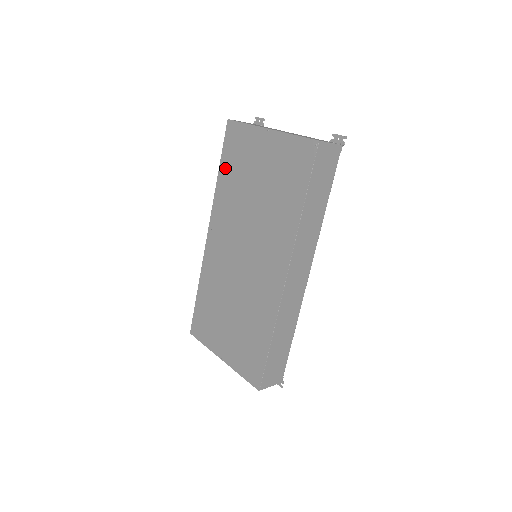
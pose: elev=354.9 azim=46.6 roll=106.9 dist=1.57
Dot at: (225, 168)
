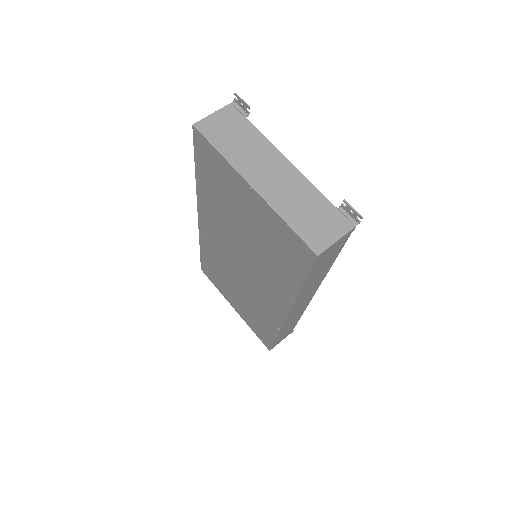
Dot at: (203, 177)
